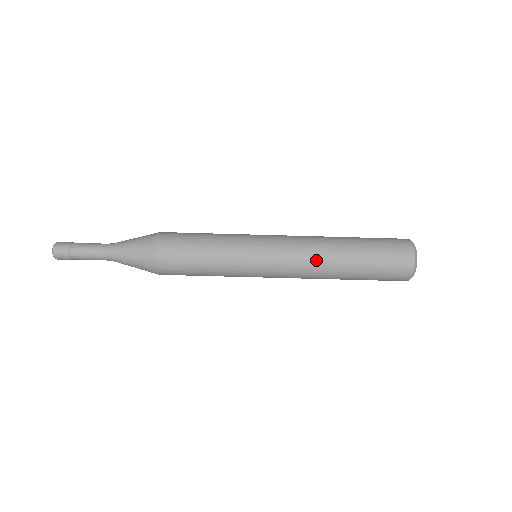
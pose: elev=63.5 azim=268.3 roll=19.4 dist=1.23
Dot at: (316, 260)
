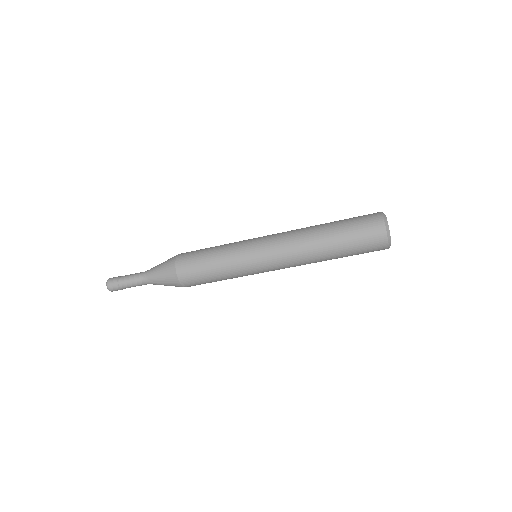
Dot at: (301, 251)
